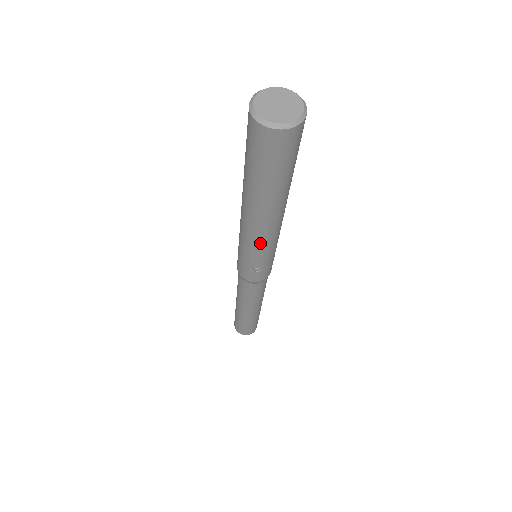
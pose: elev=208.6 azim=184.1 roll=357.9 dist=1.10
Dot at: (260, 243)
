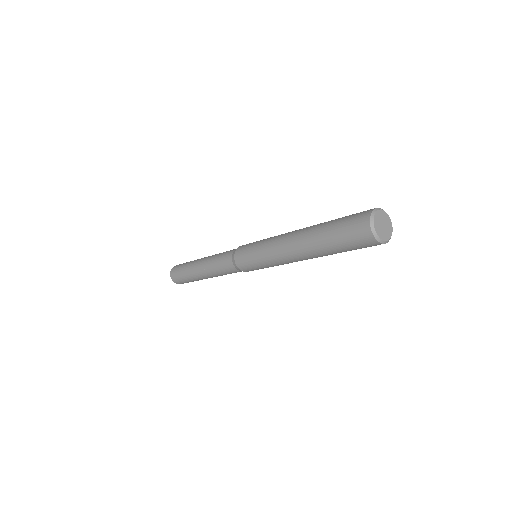
Dot at: (288, 263)
